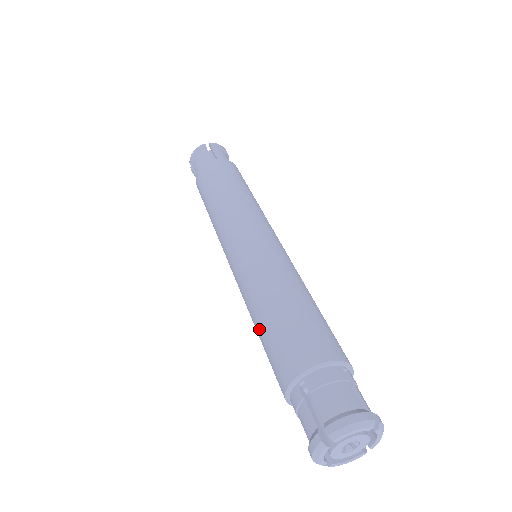
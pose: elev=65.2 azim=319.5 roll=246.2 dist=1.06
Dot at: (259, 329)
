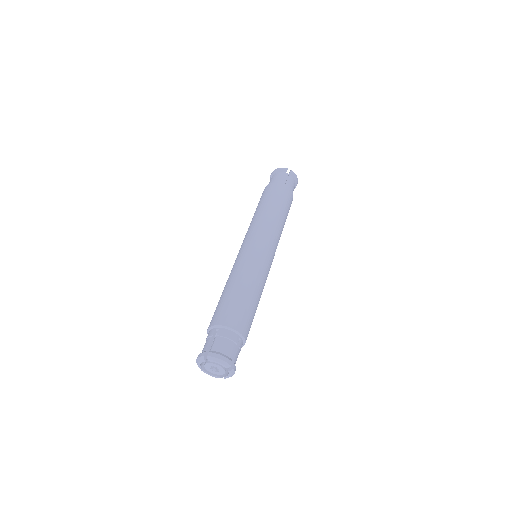
Dot at: (223, 293)
